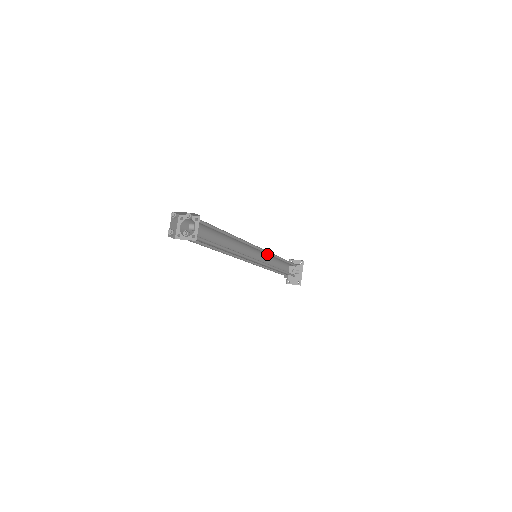
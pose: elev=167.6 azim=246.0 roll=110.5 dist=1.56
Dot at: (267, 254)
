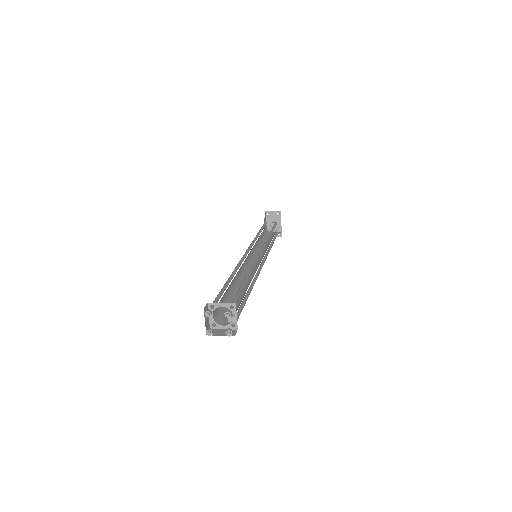
Dot at: occluded
